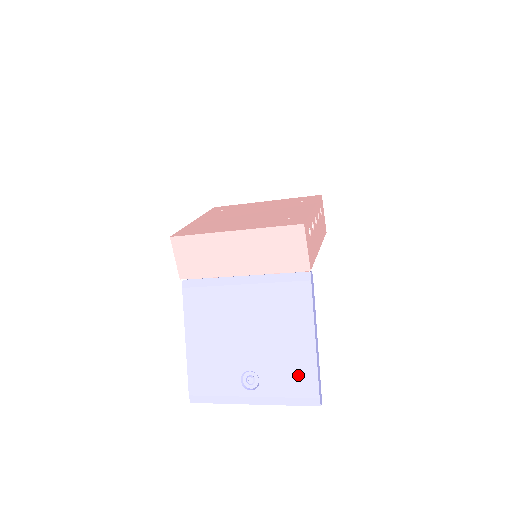
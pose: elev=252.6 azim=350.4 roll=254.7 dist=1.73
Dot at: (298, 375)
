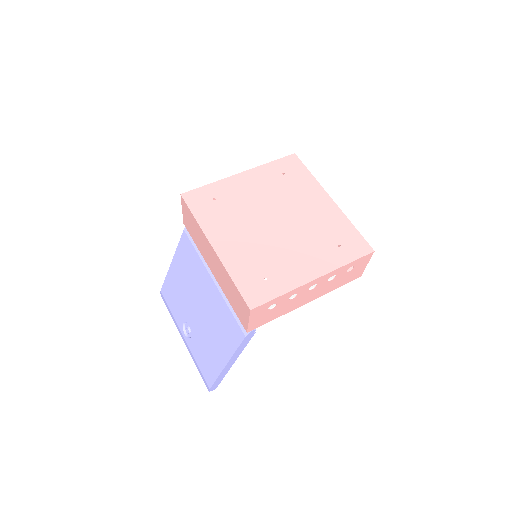
Dot at: (208, 365)
